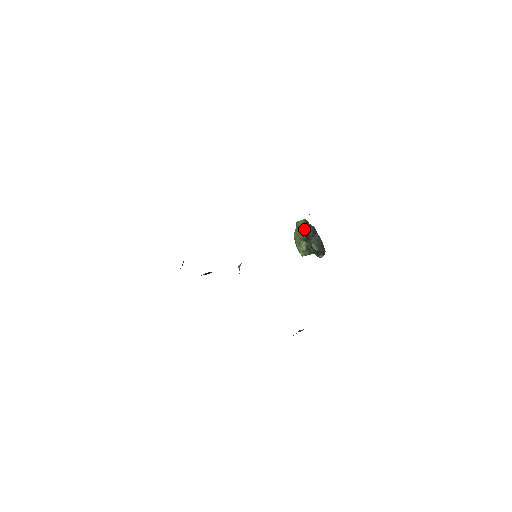
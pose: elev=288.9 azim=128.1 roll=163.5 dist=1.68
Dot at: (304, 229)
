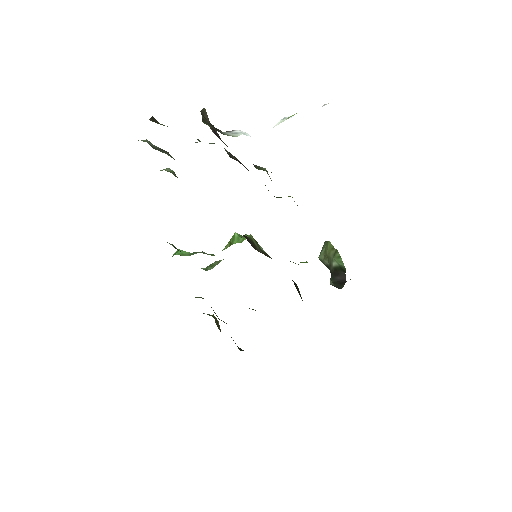
Dot at: (337, 268)
